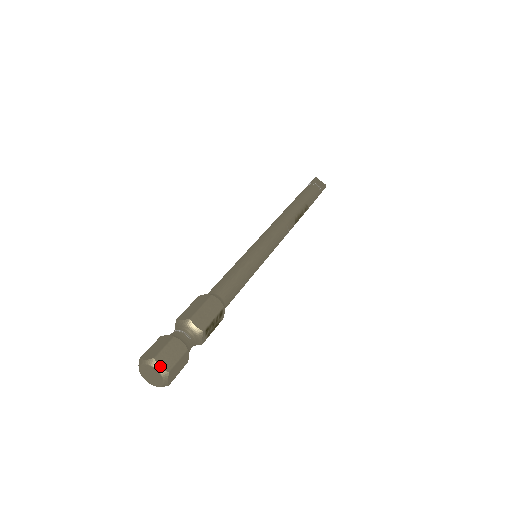
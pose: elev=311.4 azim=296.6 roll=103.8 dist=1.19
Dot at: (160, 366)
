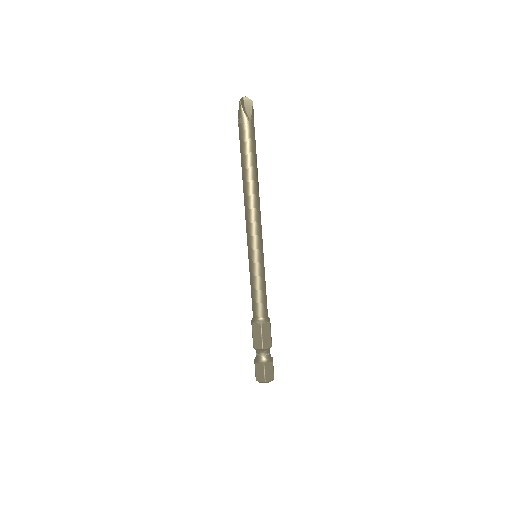
Dot at: (270, 381)
